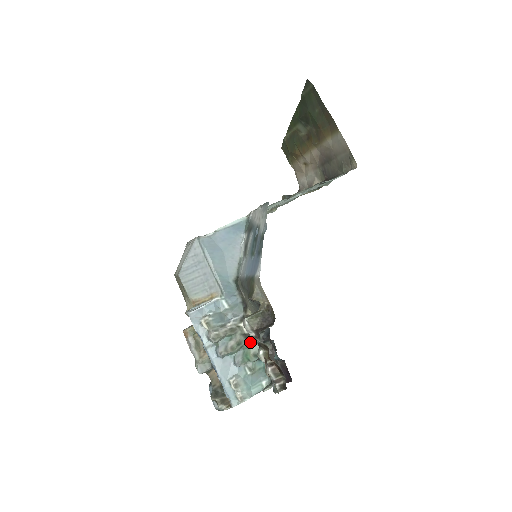
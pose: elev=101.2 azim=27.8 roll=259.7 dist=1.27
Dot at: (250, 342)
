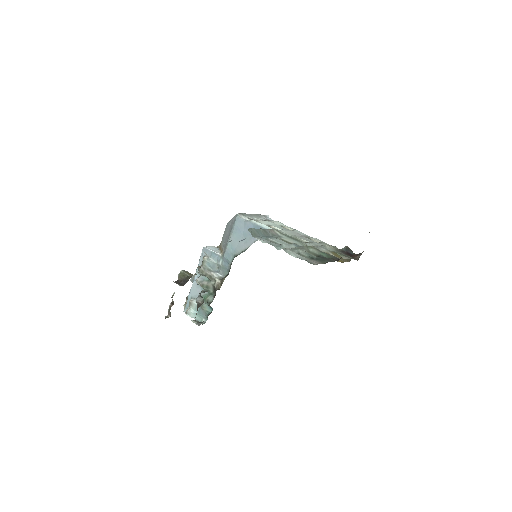
Dot at: (213, 293)
